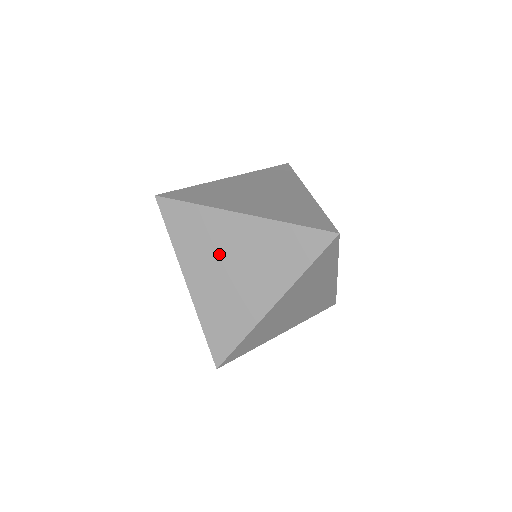
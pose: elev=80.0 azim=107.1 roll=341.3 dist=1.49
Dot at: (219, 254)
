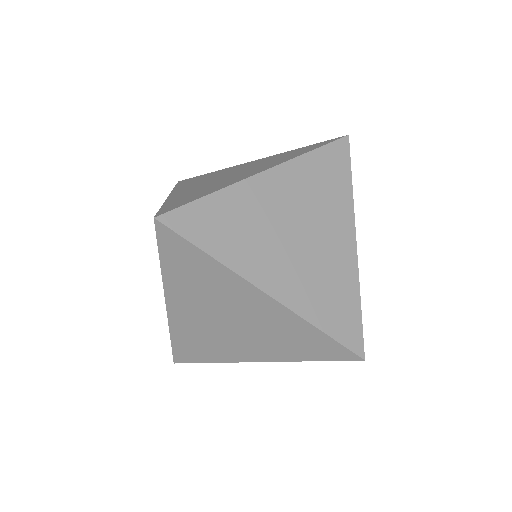
Dot at: (218, 306)
